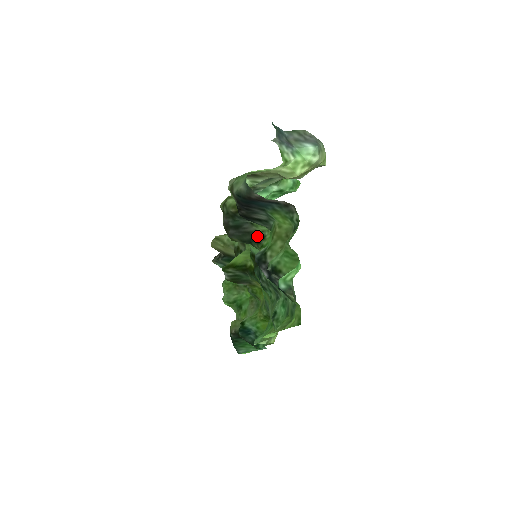
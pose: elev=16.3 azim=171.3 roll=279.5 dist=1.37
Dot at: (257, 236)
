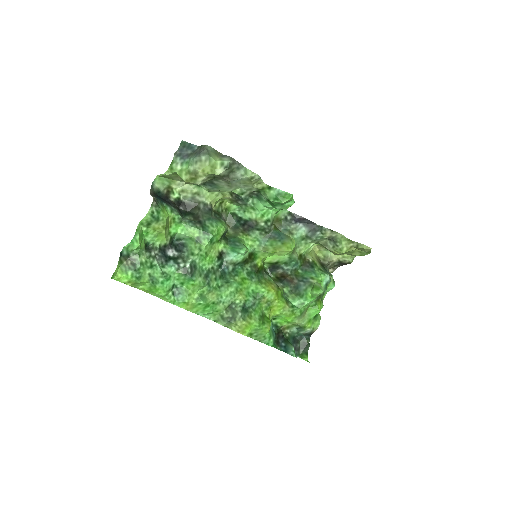
Dot at: (225, 233)
